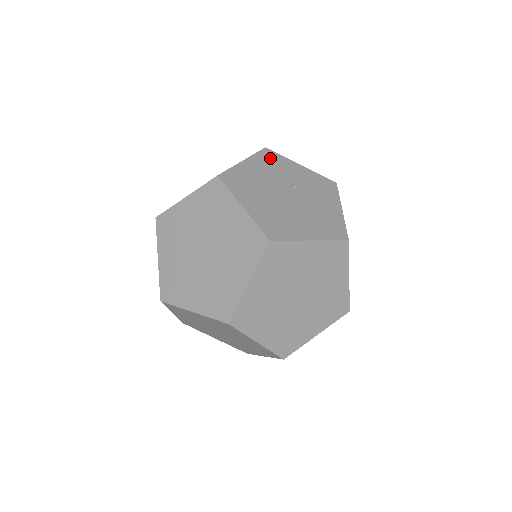
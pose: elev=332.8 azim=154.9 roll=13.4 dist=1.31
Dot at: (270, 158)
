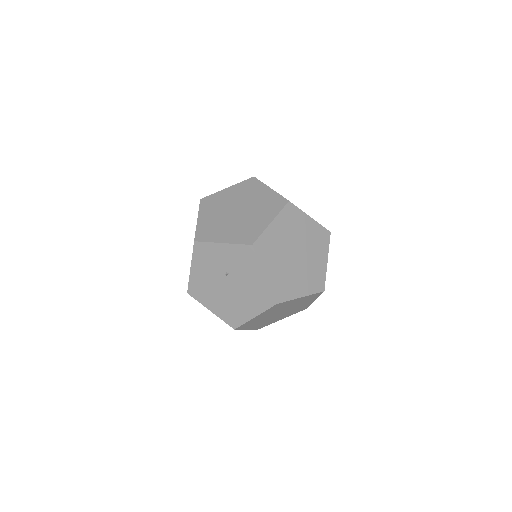
Dot at: (202, 252)
